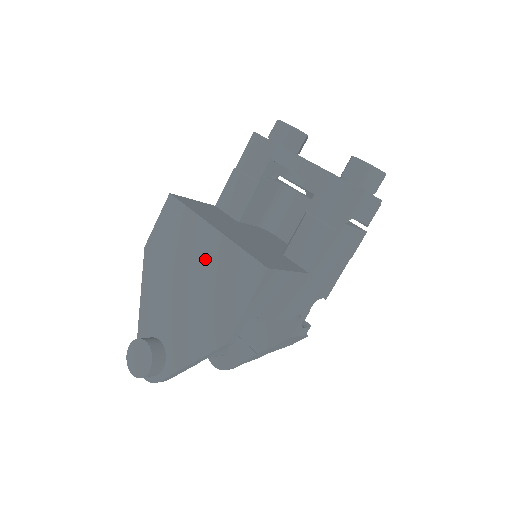
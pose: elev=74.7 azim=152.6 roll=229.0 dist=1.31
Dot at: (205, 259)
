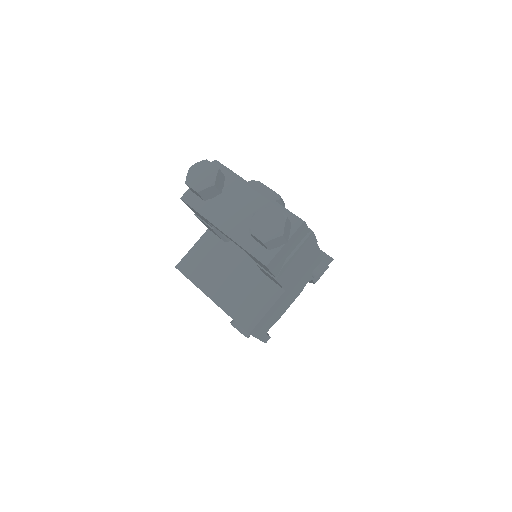
Dot at: occluded
